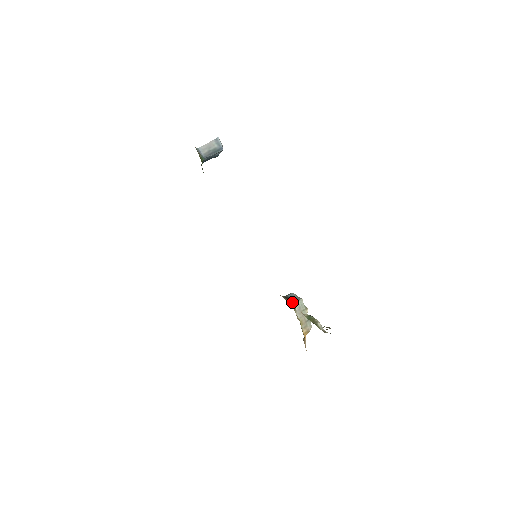
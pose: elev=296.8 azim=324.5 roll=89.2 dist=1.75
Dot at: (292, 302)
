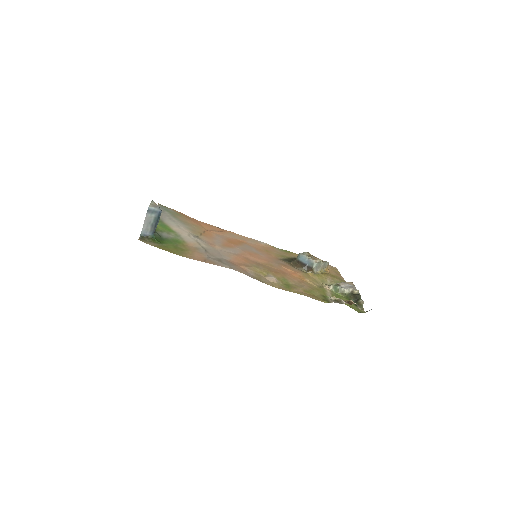
Dot at: (308, 269)
